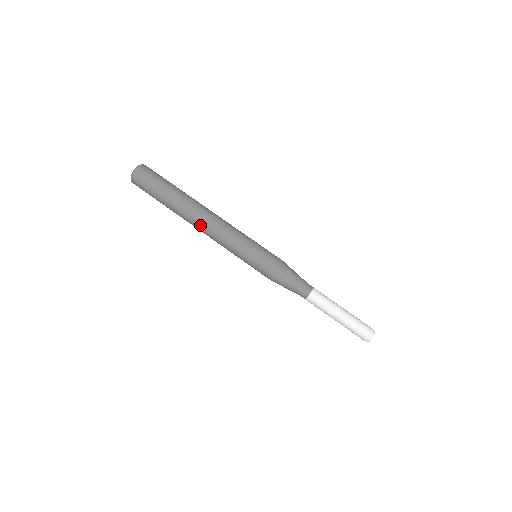
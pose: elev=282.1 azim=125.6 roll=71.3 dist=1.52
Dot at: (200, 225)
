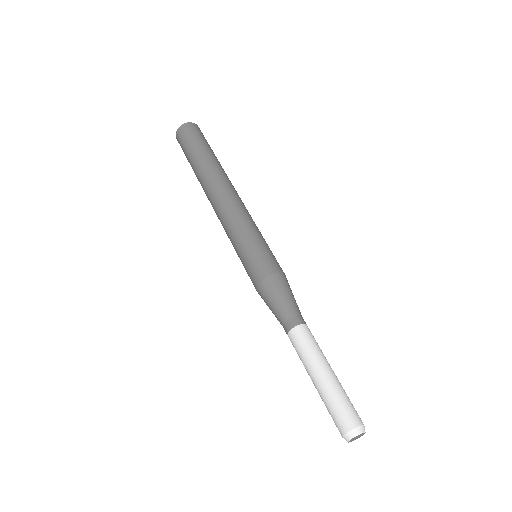
Dot at: occluded
